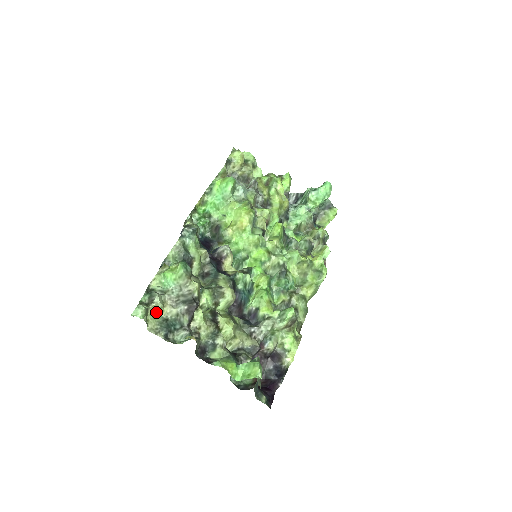
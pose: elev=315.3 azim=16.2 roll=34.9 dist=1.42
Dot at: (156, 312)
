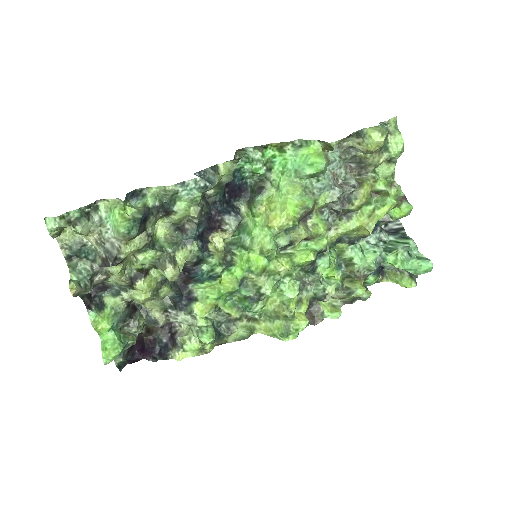
Dot at: (77, 232)
